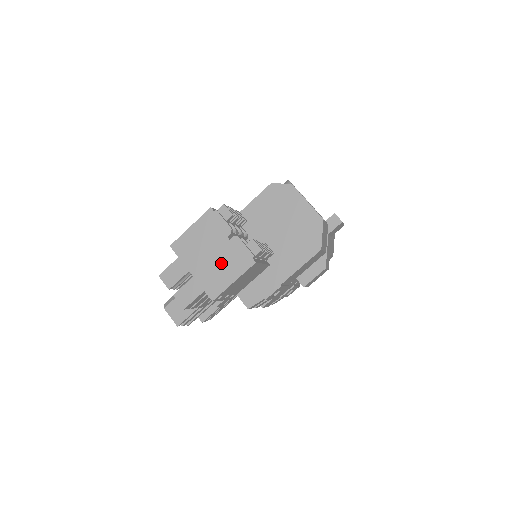
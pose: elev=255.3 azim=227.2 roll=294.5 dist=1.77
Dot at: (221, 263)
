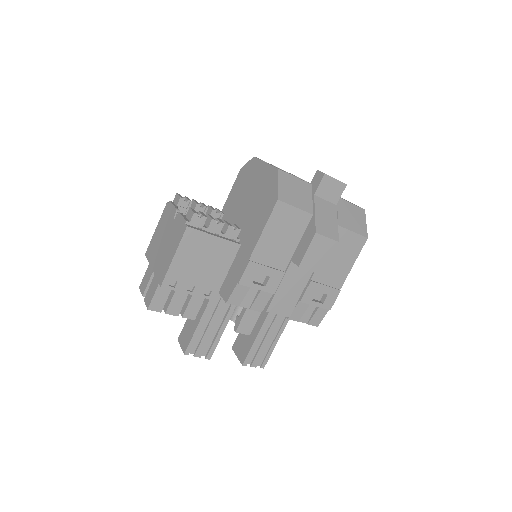
Dot at: (168, 245)
